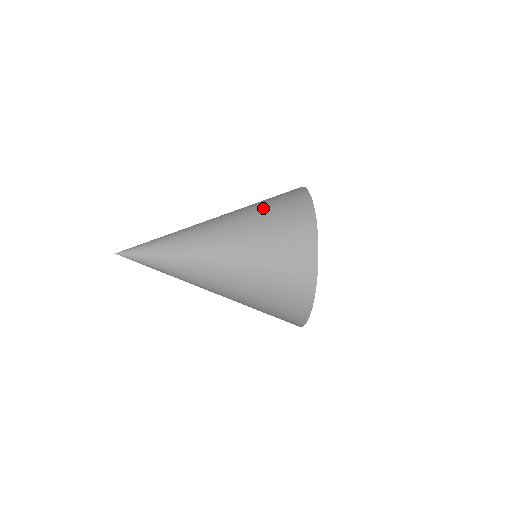
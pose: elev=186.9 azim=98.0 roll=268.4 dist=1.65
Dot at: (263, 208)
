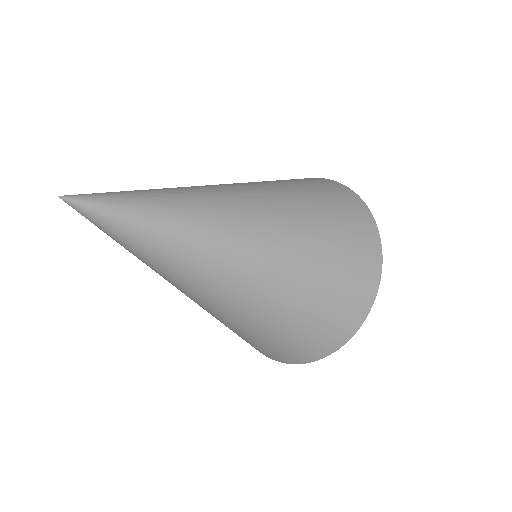
Dot at: (296, 185)
